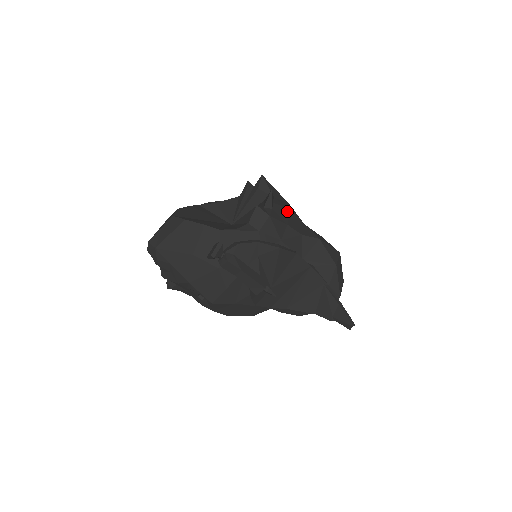
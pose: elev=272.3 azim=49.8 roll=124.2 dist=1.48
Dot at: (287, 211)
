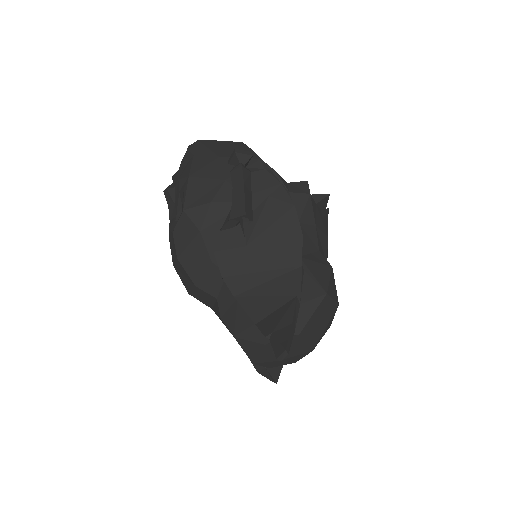
Dot at: (325, 230)
